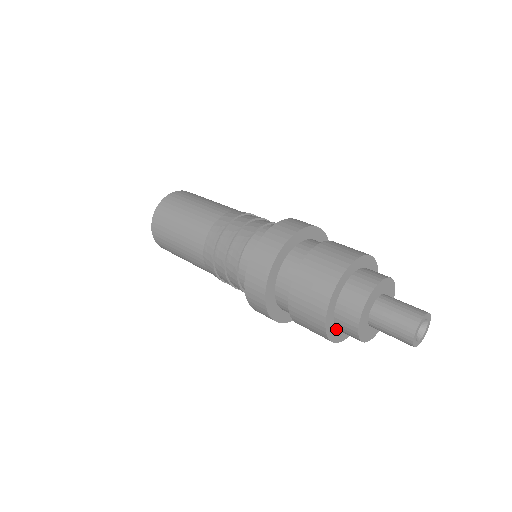
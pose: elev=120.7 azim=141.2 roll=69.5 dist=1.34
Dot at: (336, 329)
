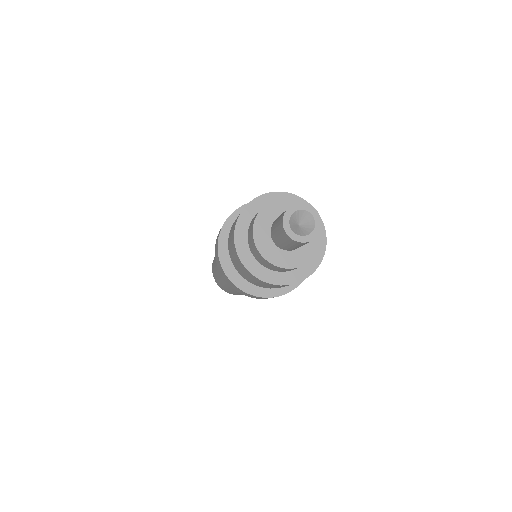
Dot at: (252, 255)
